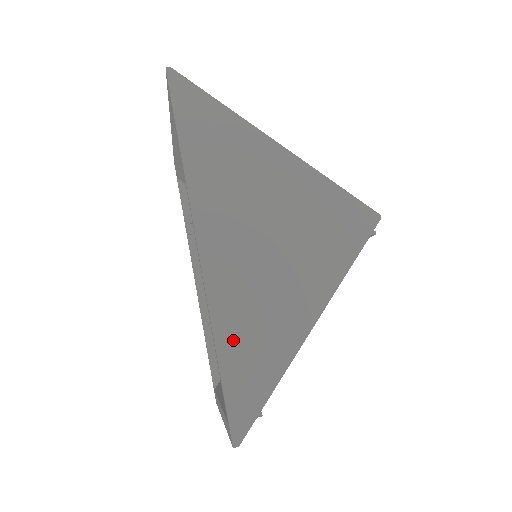
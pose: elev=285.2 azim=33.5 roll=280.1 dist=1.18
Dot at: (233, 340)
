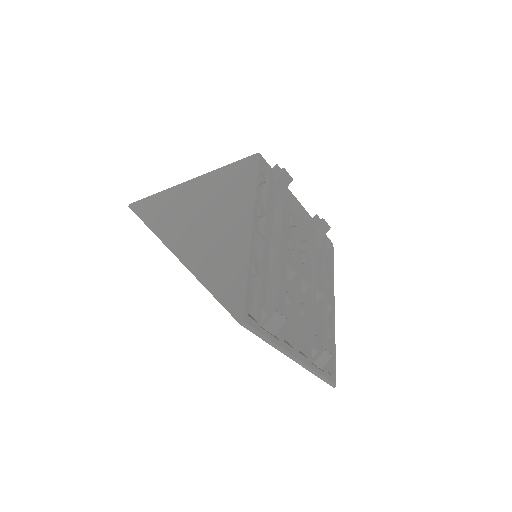
Dot at: (211, 274)
